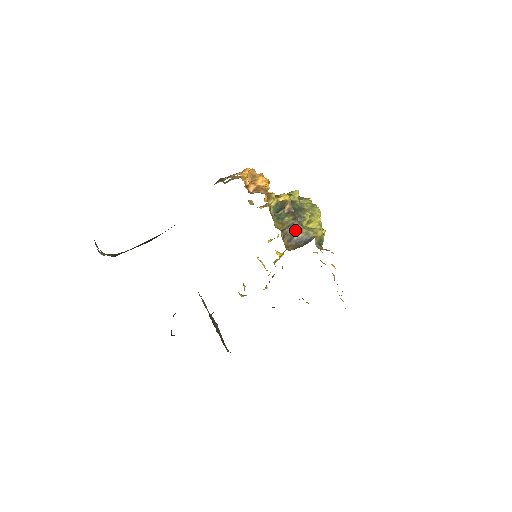
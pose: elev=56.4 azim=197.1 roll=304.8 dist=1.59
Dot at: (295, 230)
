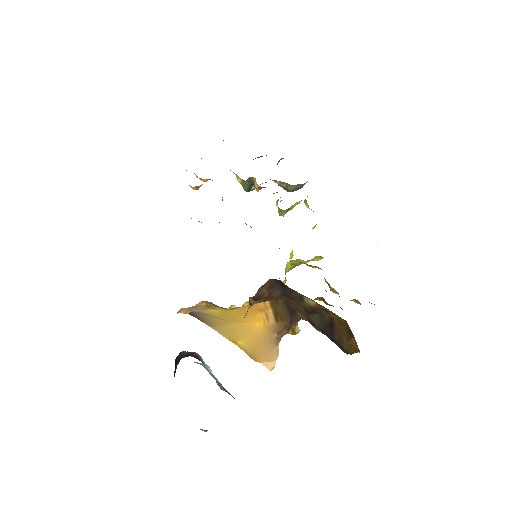
Dot at: (283, 184)
